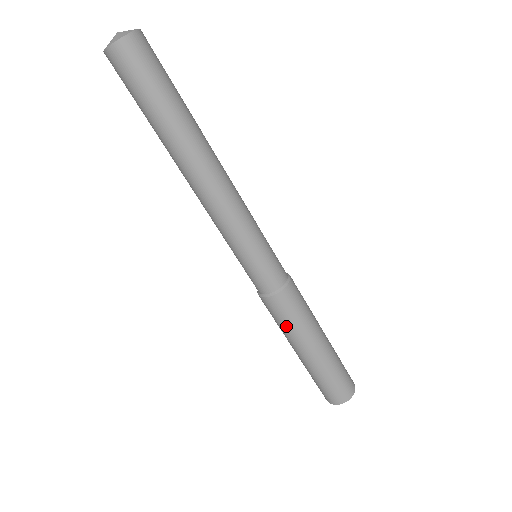
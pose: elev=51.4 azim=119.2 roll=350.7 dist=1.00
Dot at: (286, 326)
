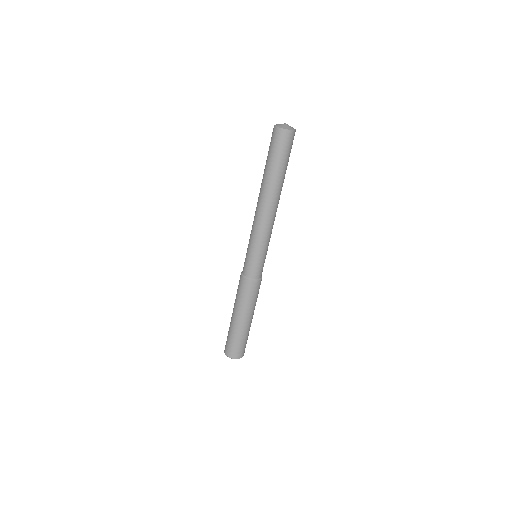
Dot at: (248, 301)
